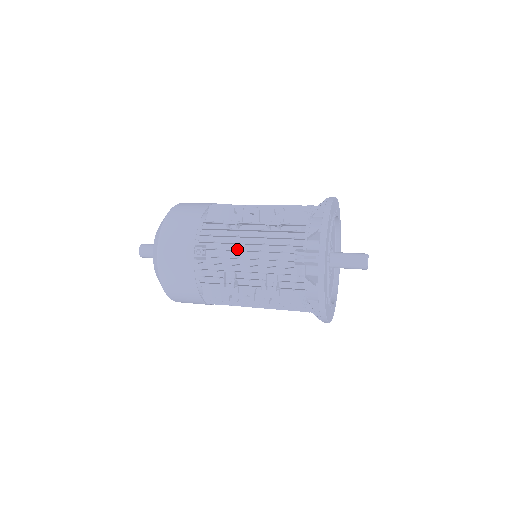
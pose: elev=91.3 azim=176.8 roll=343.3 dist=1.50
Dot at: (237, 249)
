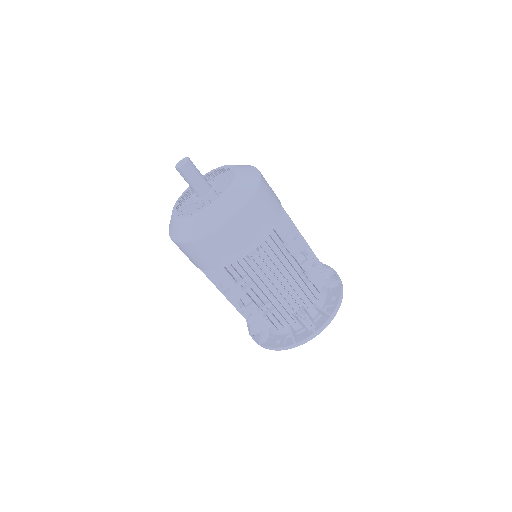
Dot at: occluded
